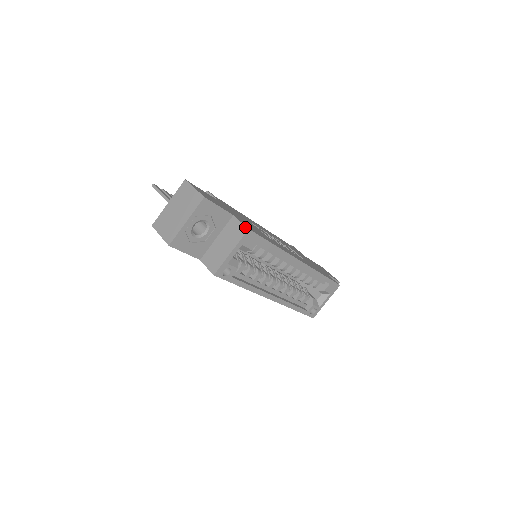
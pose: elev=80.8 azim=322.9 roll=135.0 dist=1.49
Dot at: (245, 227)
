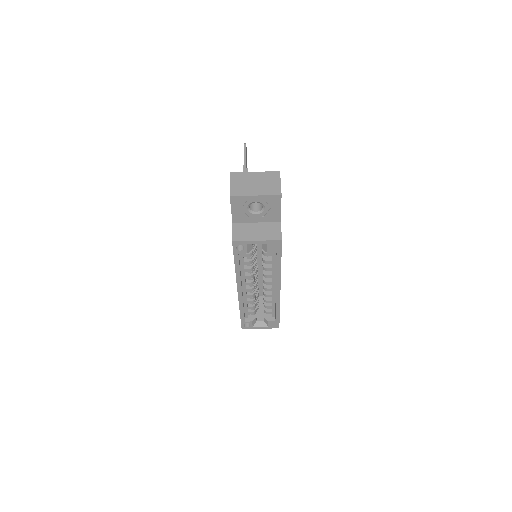
Dot at: (281, 236)
